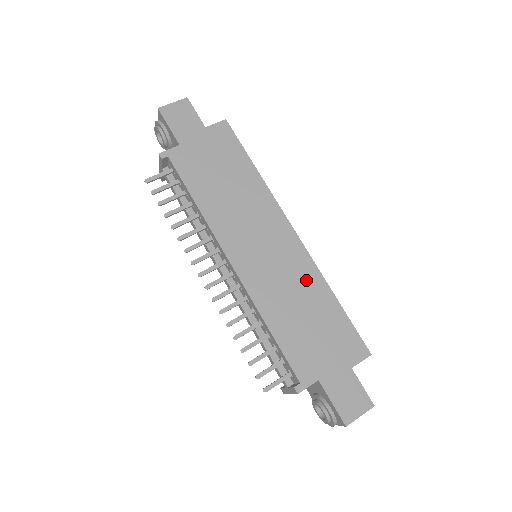
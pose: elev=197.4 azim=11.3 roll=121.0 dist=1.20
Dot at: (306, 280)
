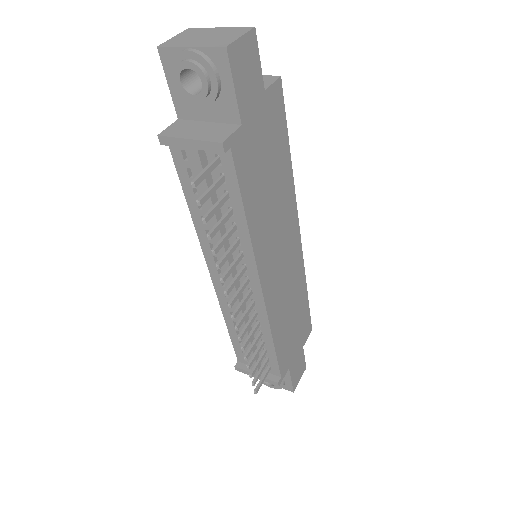
Dot at: (297, 283)
